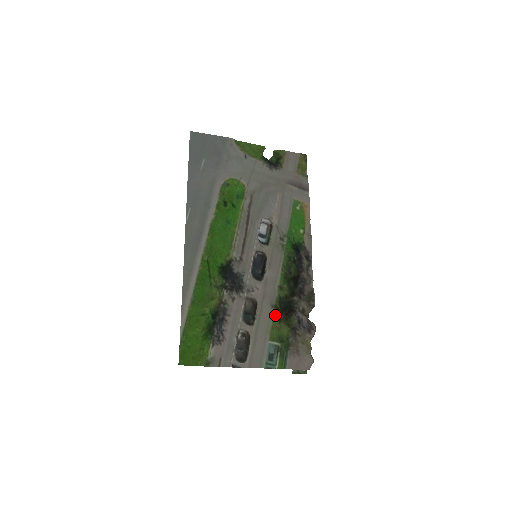
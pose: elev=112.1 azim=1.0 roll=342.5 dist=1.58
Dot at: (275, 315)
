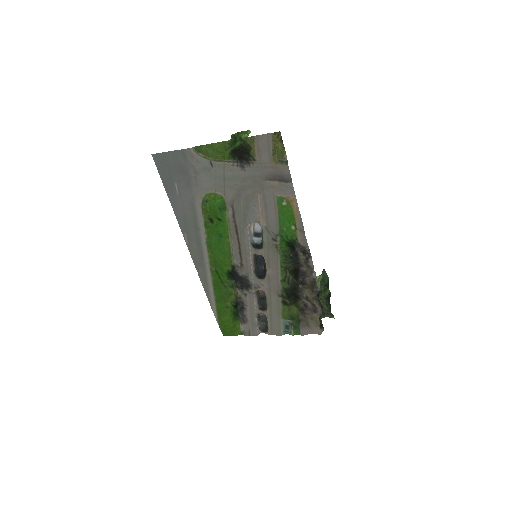
Dot at: (283, 302)
